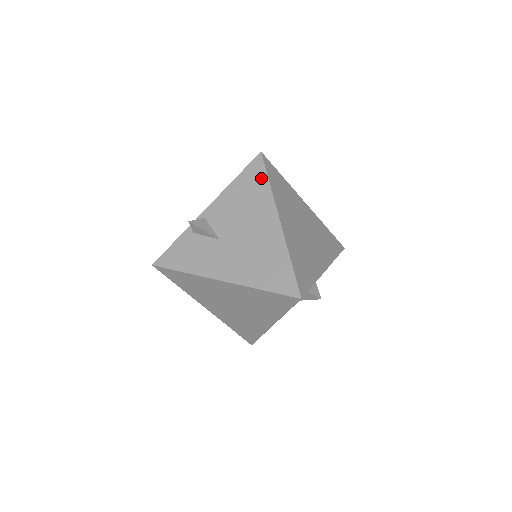
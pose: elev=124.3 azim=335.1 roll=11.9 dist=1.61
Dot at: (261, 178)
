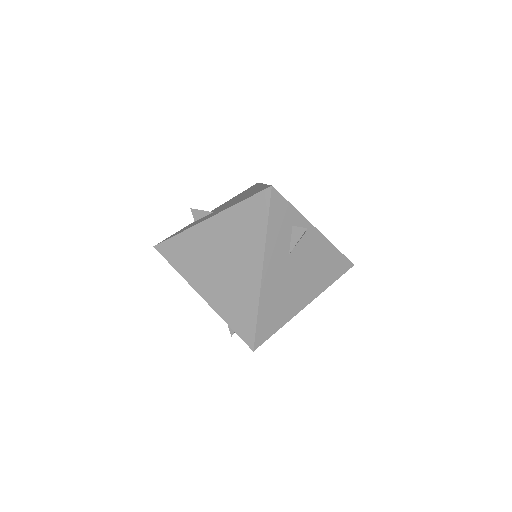
Dot at: occluded
